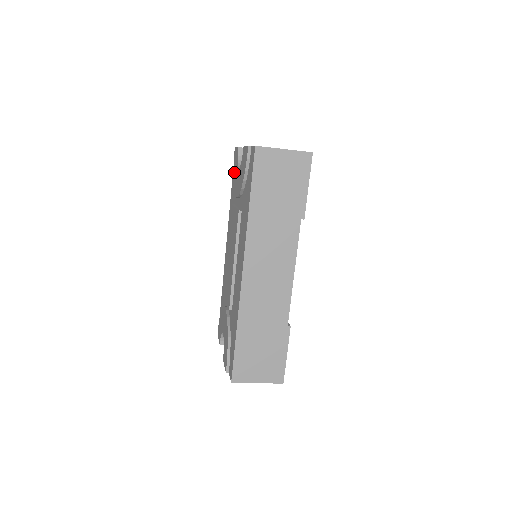
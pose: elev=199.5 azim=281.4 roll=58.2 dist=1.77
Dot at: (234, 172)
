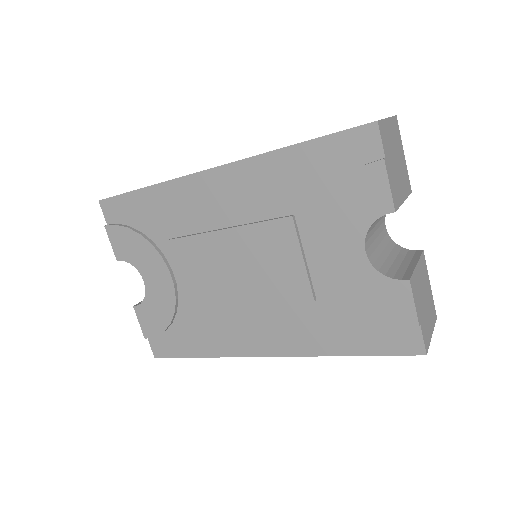
Dot at: (345, 201)
